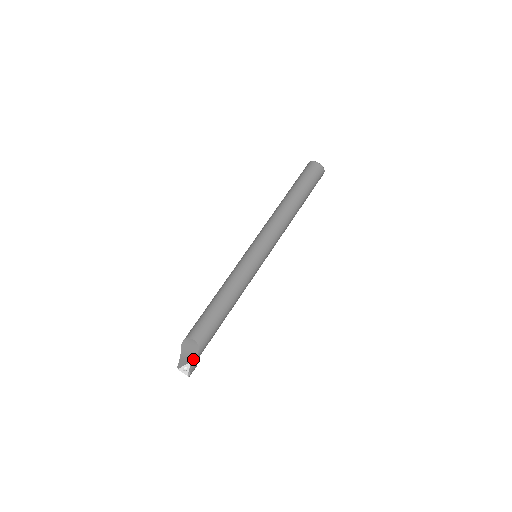
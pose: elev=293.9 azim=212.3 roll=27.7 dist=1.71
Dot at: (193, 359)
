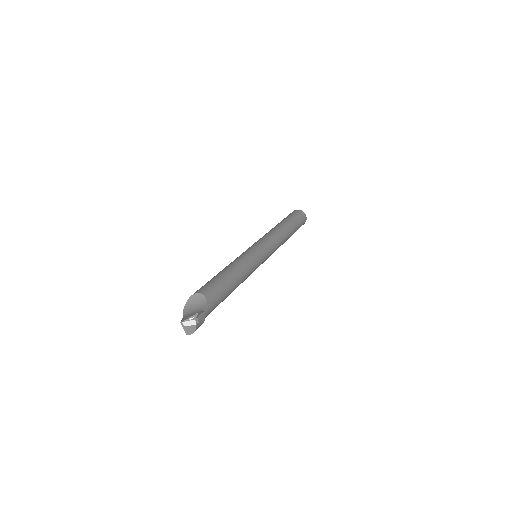
Dot at: (200, 311)
